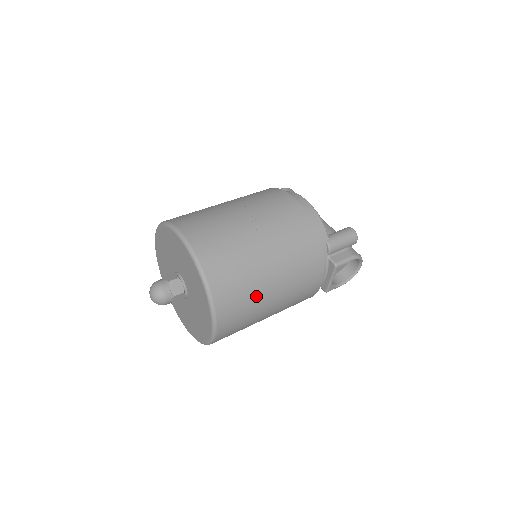
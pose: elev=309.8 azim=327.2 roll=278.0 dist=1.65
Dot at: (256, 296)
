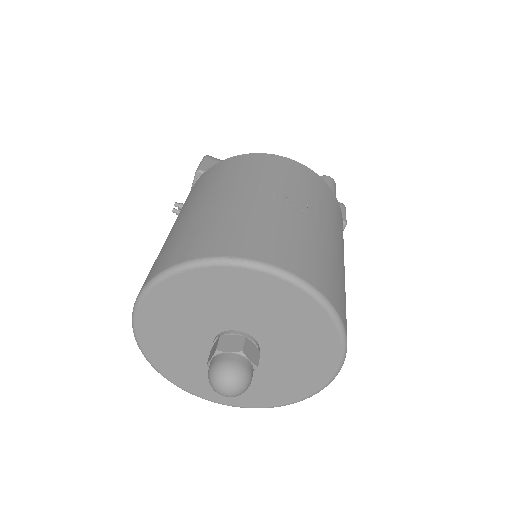
Dot at: occluded
